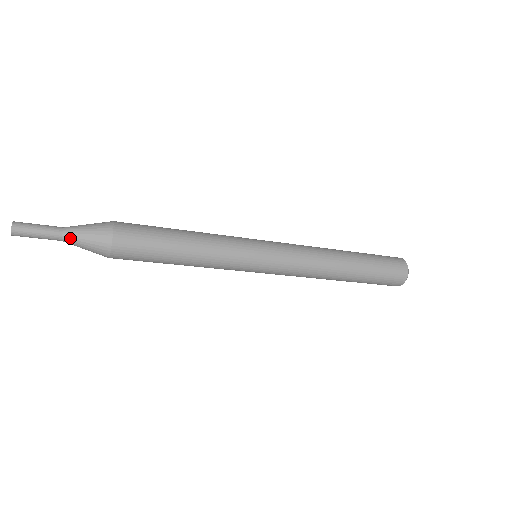
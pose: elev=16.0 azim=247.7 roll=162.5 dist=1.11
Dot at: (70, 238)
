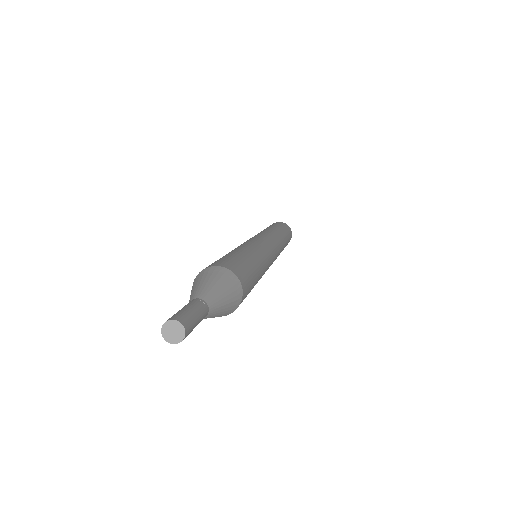
Dot at: (214, 305)
